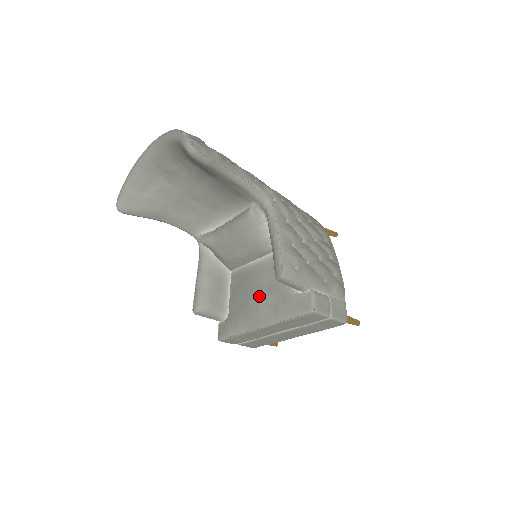
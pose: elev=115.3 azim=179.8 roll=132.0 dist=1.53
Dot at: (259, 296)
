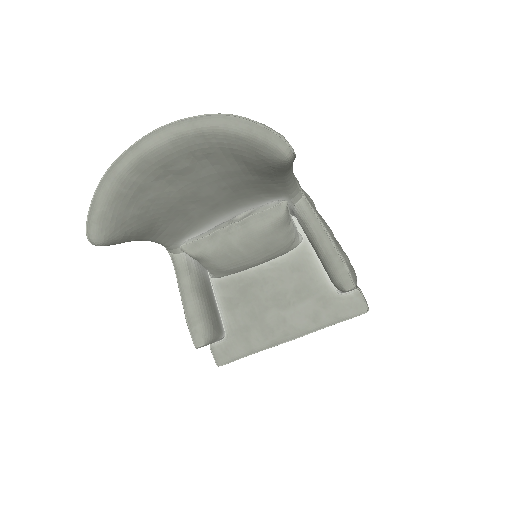
Dot at: (283, 305)
